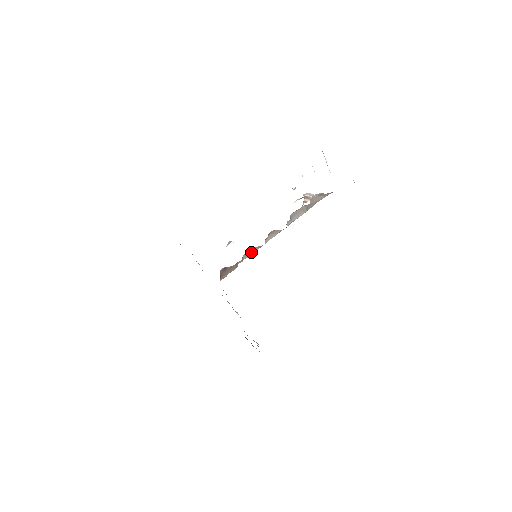
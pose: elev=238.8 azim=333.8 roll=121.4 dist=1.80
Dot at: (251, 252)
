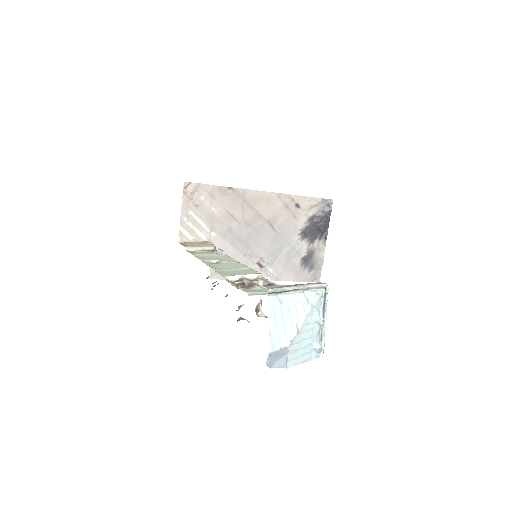
Dot at: occluded
